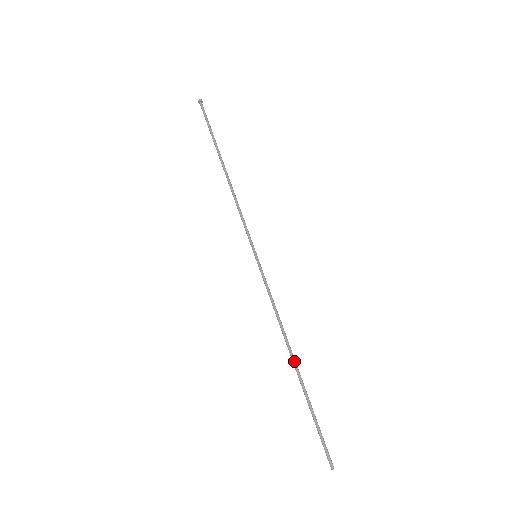
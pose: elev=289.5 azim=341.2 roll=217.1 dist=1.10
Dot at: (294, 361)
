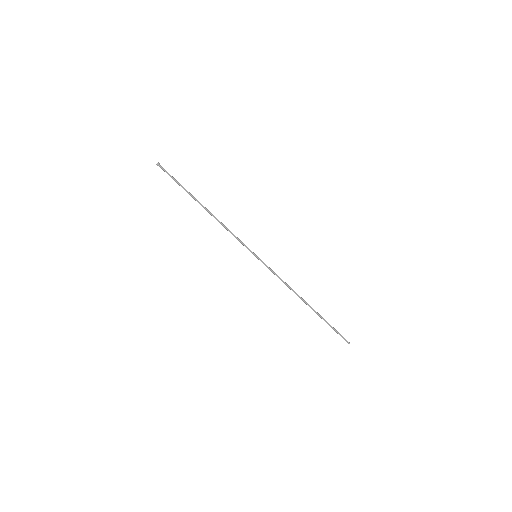
Dot at: (307, 304)
